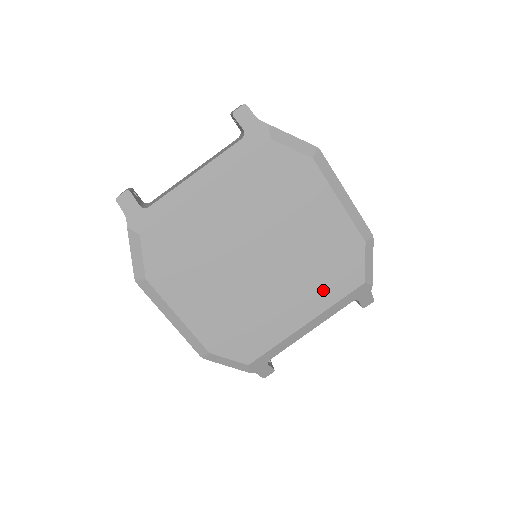
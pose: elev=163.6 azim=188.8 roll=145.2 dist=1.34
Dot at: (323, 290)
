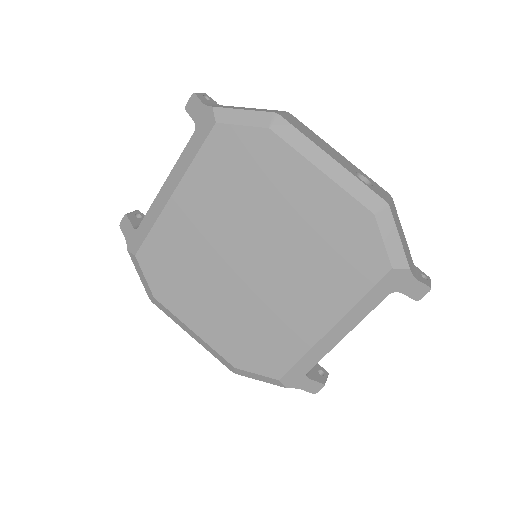
Dot at: (337, 285)
